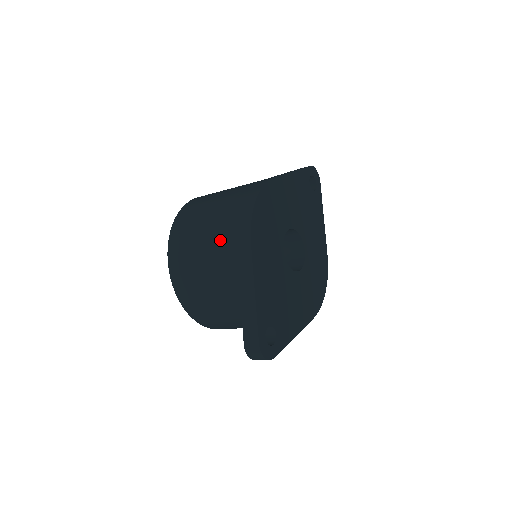
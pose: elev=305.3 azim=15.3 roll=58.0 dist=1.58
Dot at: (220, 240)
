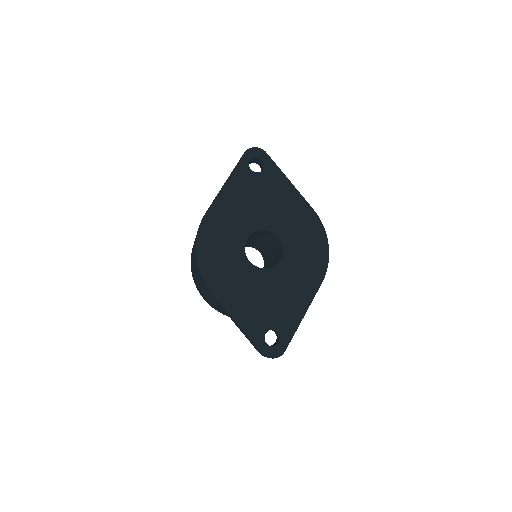
Dot at: (203, 288)
